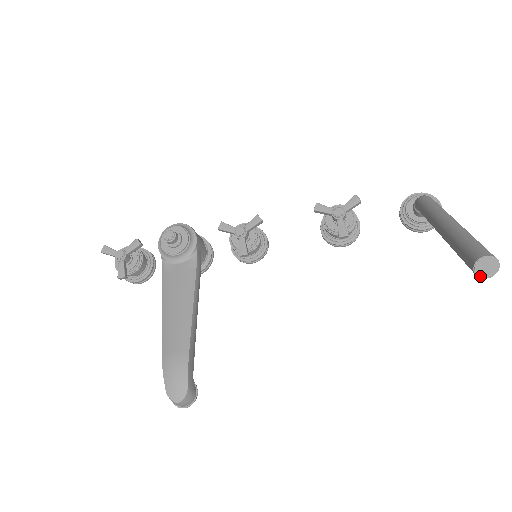
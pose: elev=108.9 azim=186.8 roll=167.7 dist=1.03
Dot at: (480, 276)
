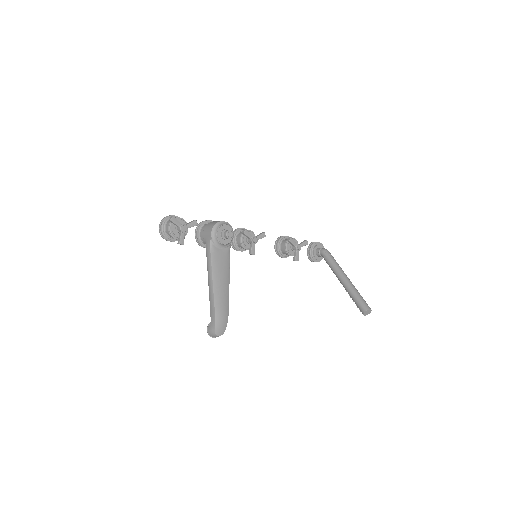
Dot at: (364, 315)
